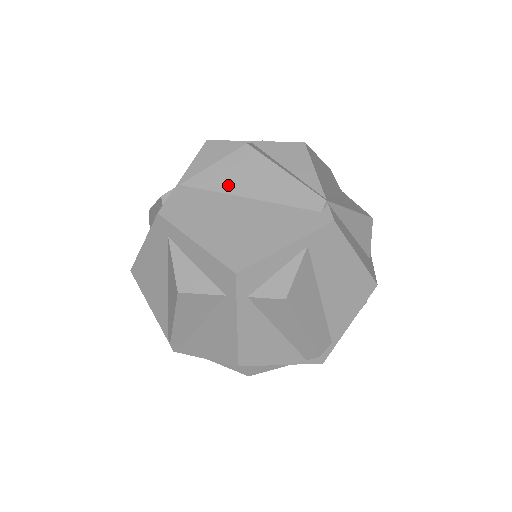
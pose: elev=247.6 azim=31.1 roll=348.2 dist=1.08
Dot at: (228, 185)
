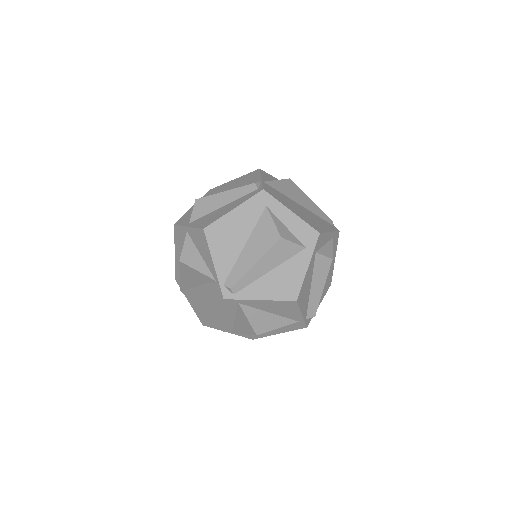
Dot at: (288, 194)
